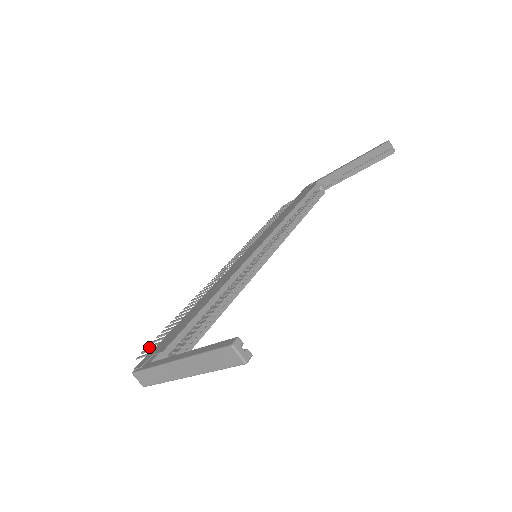
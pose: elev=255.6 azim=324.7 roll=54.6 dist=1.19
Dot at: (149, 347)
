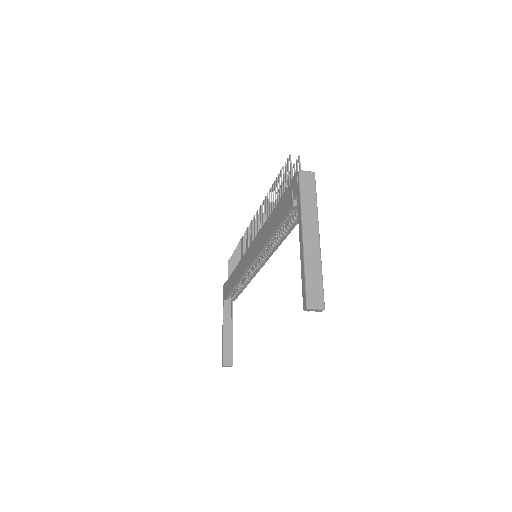
Dot at: (230, 261)
